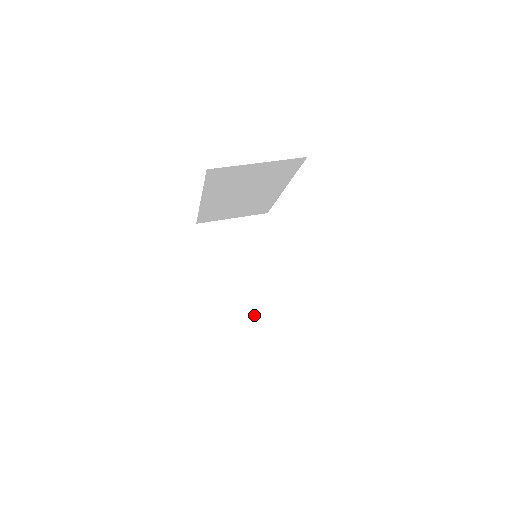
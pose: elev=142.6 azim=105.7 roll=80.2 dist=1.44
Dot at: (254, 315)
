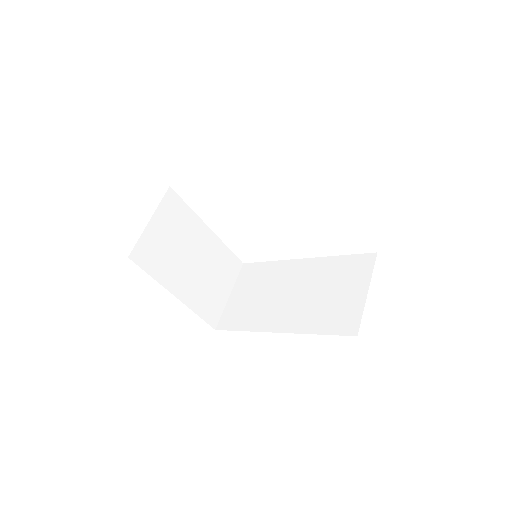
Dot at: (223, 287)
